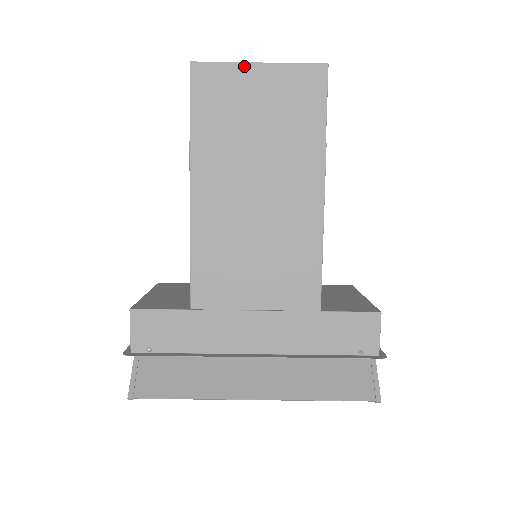
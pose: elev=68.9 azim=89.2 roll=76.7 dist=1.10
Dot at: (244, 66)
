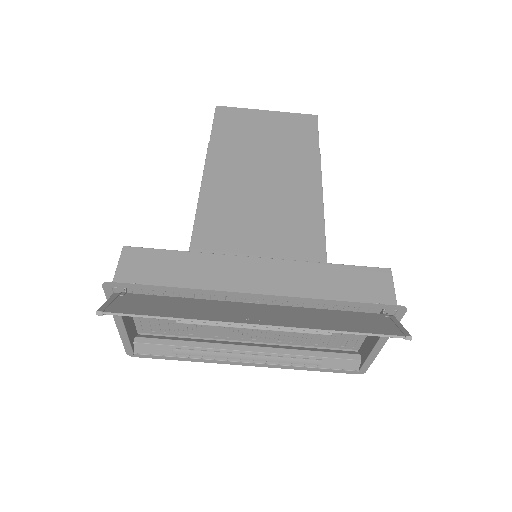
Dot at: (256, 111)
